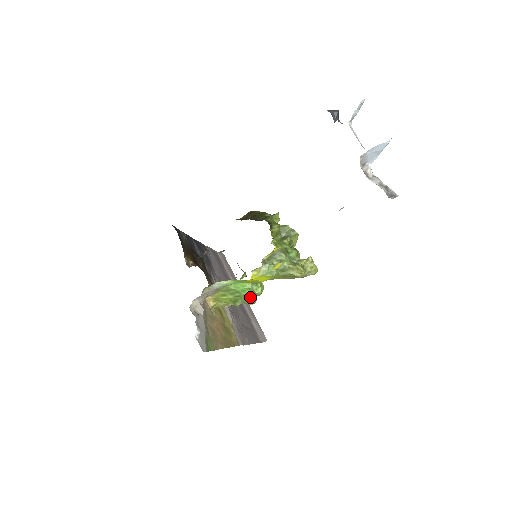
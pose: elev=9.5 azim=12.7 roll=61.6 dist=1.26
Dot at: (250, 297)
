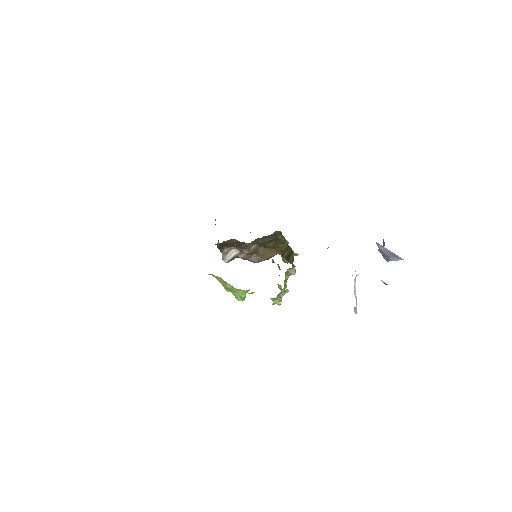
Dot at: (243, 300)
